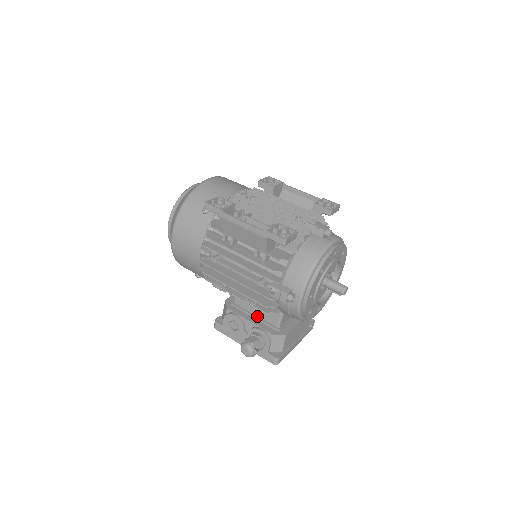
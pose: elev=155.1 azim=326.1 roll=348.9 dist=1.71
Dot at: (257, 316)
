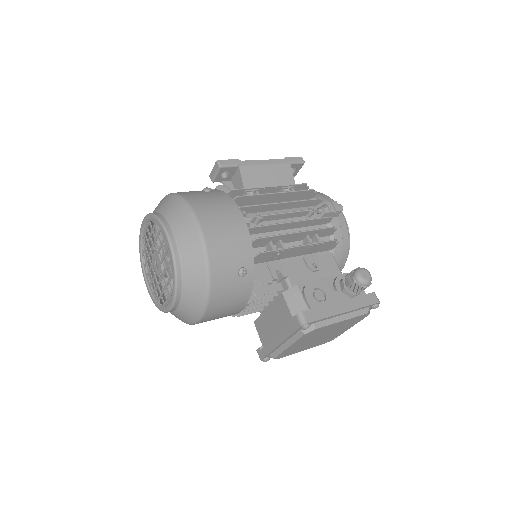
Dot at: occluded
